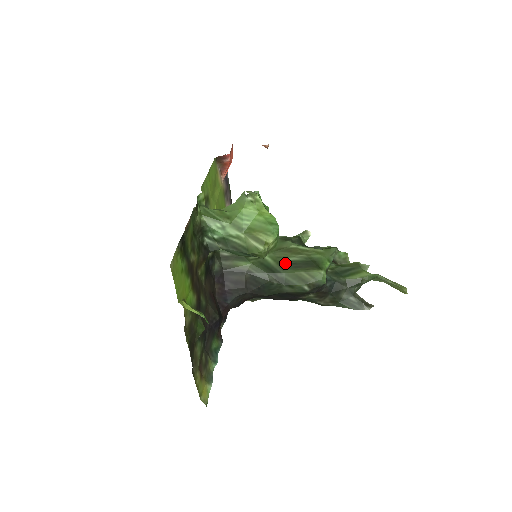
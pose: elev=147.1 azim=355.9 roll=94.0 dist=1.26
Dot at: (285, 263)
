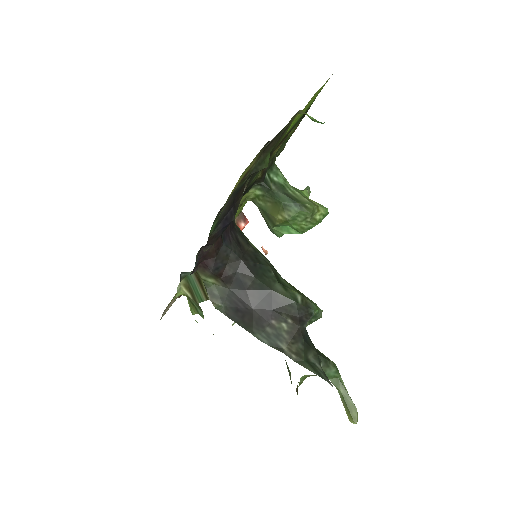
Dot at: occluded
